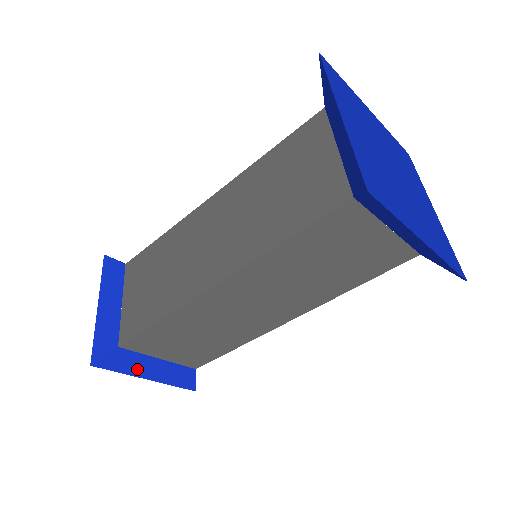
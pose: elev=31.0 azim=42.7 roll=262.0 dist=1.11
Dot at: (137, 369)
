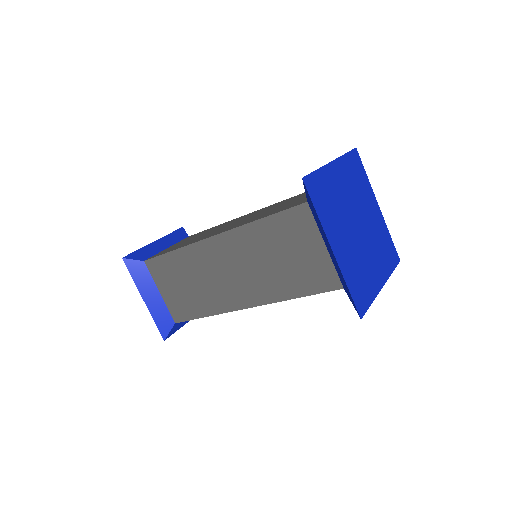
Dot at: (186, 321)
